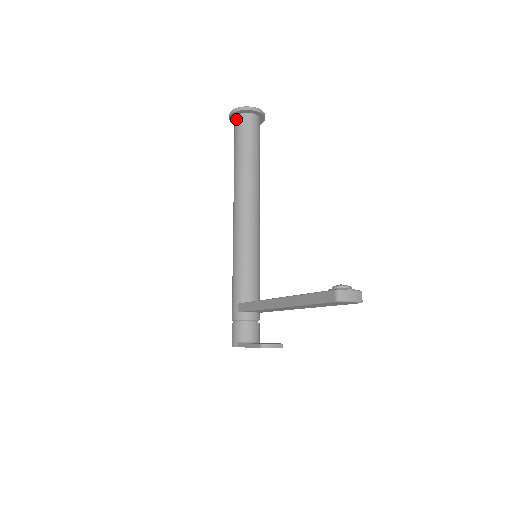
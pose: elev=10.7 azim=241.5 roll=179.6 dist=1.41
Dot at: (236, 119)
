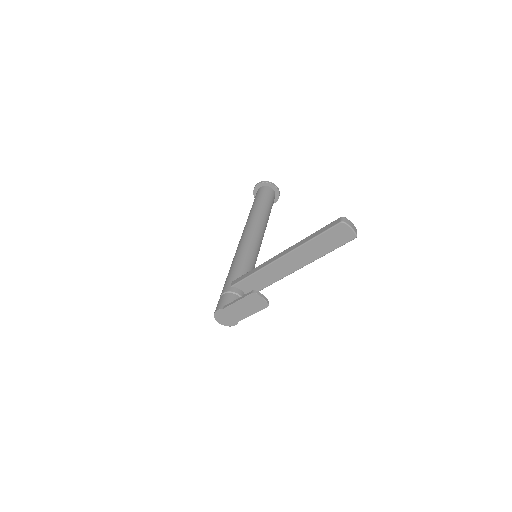
Dot at: (260, 188)
